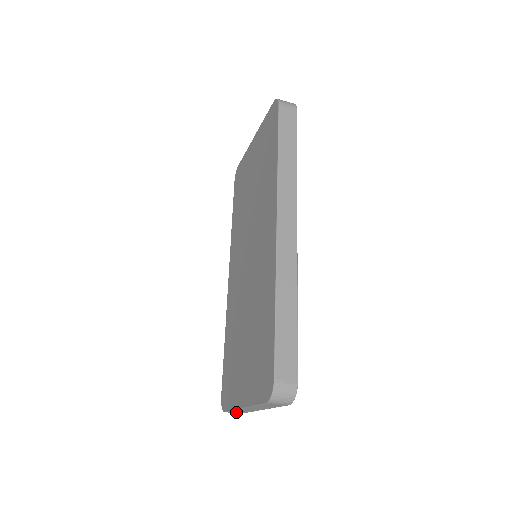
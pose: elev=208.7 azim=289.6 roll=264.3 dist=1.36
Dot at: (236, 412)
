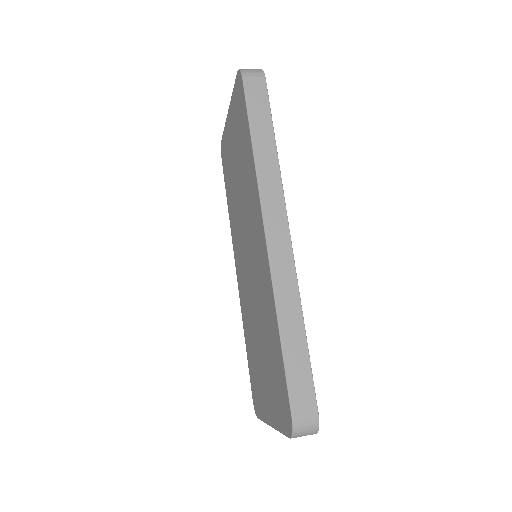
Dot at: occluded
